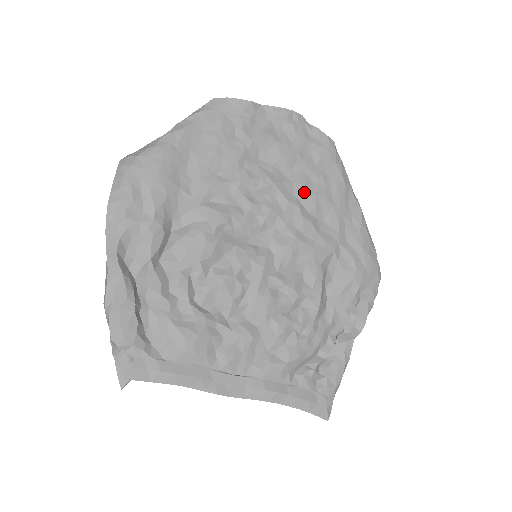
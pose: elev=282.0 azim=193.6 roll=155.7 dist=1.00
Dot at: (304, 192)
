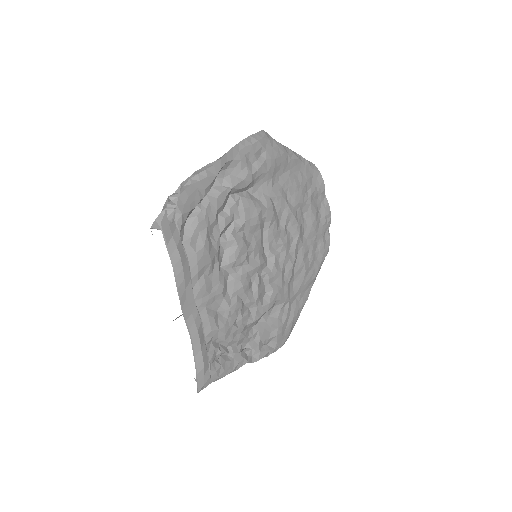
Dot at: (302, 256)
